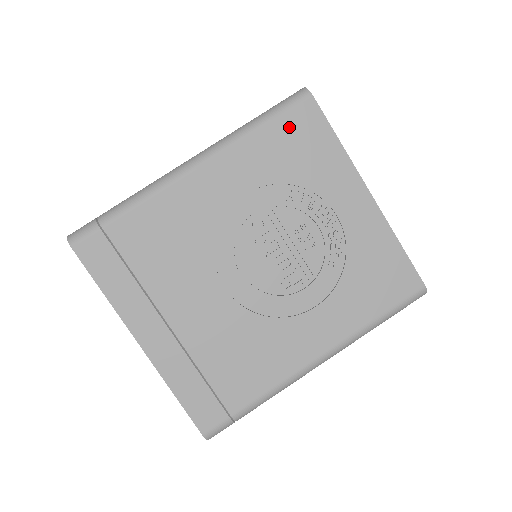
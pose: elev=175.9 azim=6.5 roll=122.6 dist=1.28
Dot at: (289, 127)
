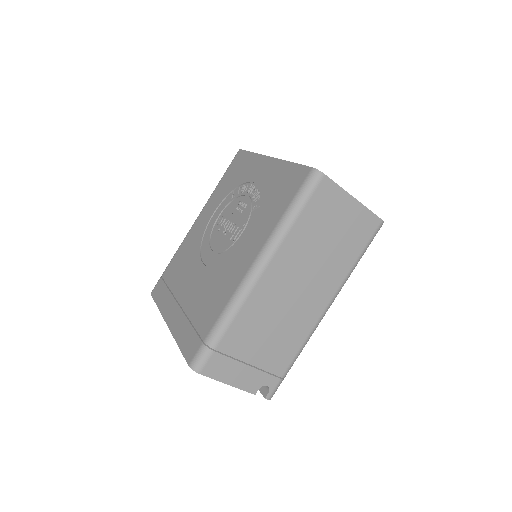
Dot at: (231, 170)
